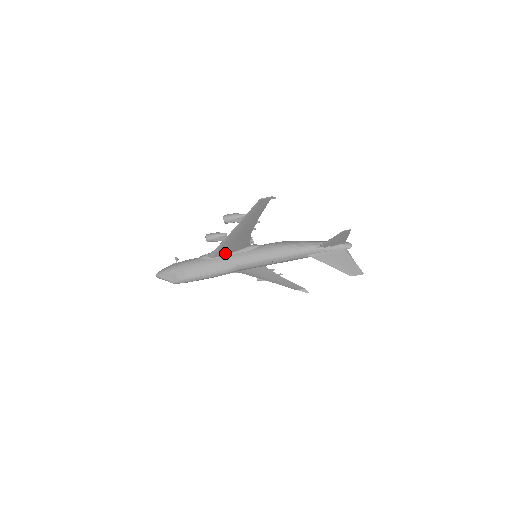
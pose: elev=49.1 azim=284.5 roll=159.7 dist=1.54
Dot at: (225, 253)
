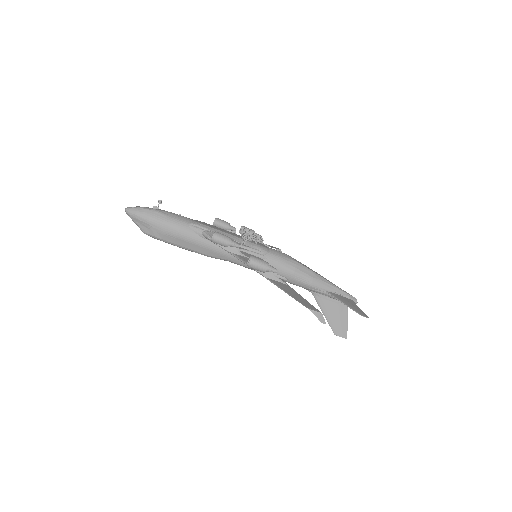
Dot at: occluded
